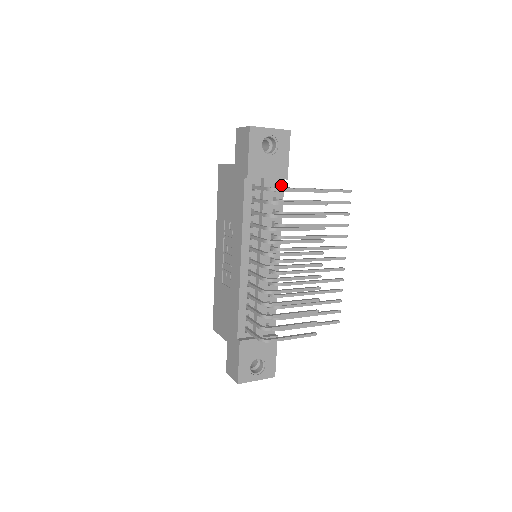
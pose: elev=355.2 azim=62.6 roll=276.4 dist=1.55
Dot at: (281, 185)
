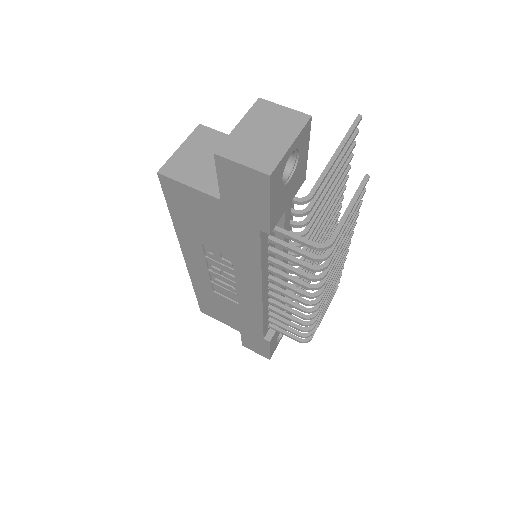
Dot at: occluded
